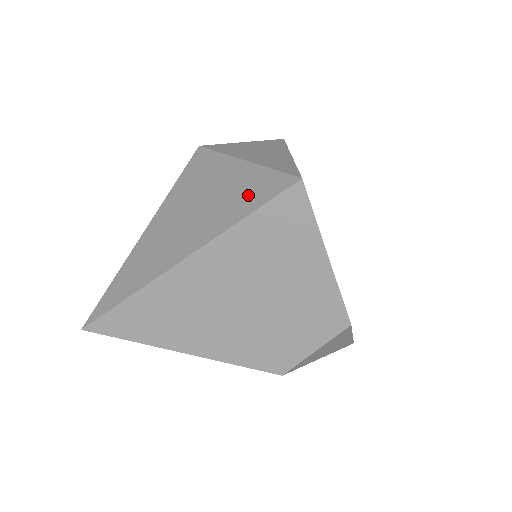
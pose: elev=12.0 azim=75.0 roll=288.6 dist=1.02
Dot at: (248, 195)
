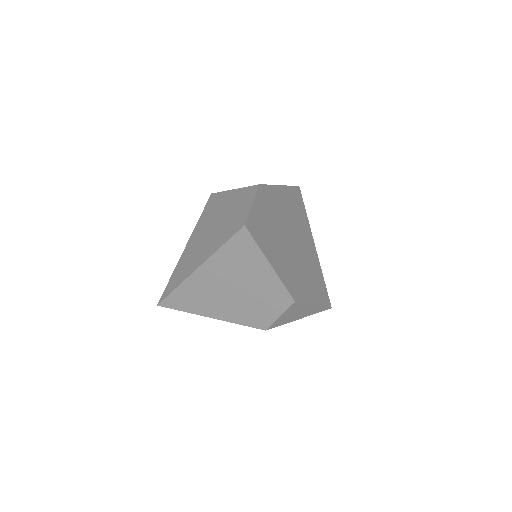
Dot at: (225, 232)
